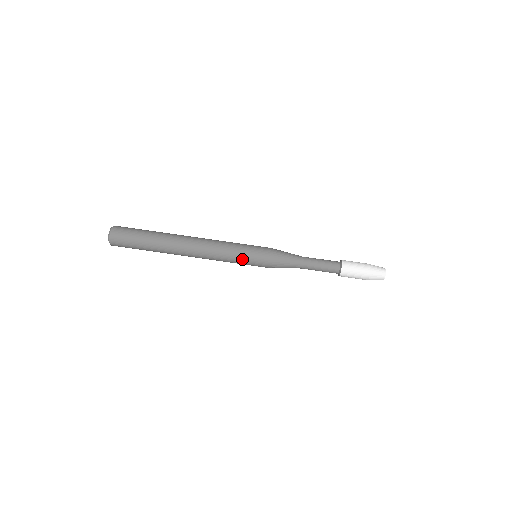
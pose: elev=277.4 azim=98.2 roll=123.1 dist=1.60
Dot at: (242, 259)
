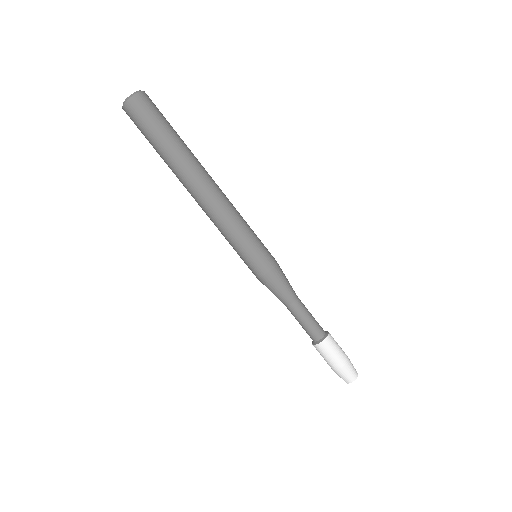
Dot at: (243, 247)
